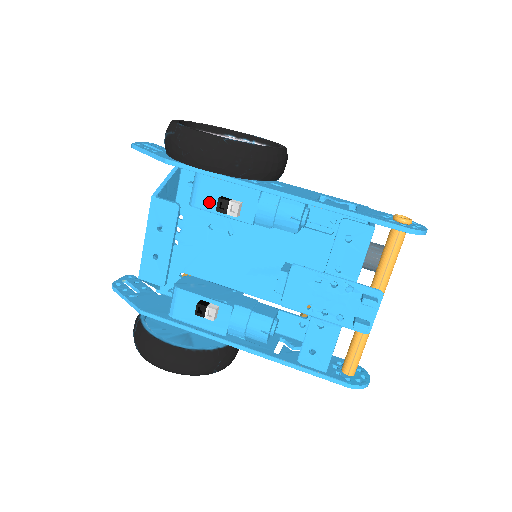
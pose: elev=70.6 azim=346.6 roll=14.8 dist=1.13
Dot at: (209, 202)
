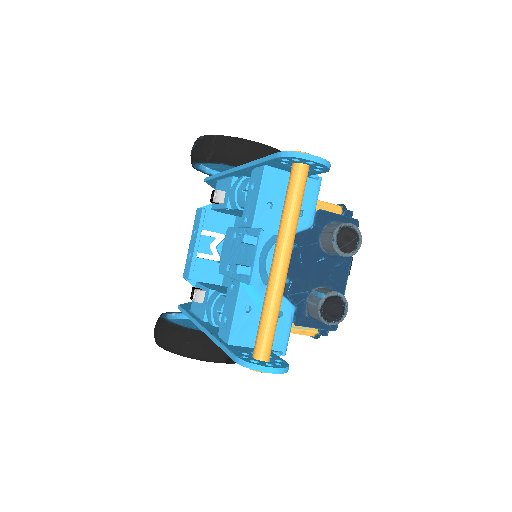
Dot at: occluded
